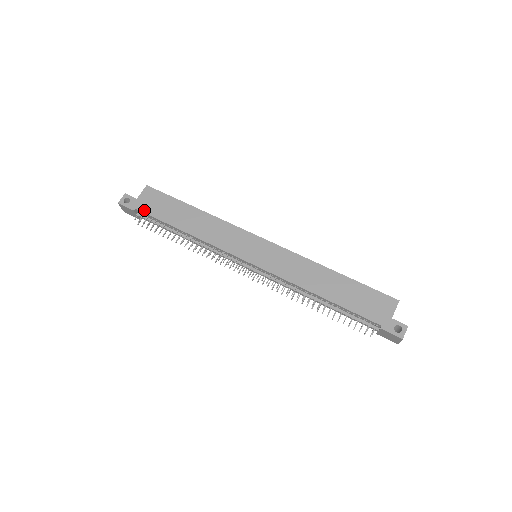
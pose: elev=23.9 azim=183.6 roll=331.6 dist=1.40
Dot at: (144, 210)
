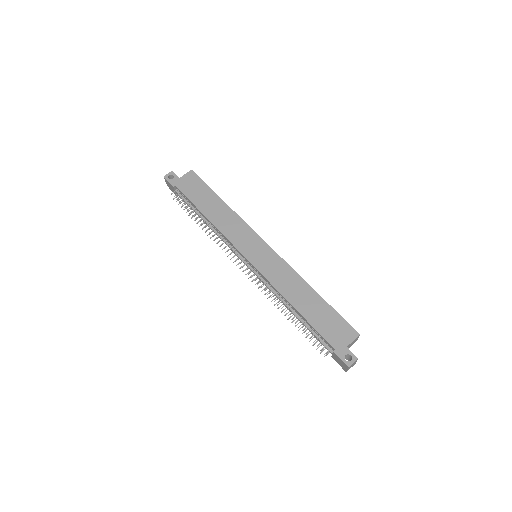
Dot at: (181, 189)
